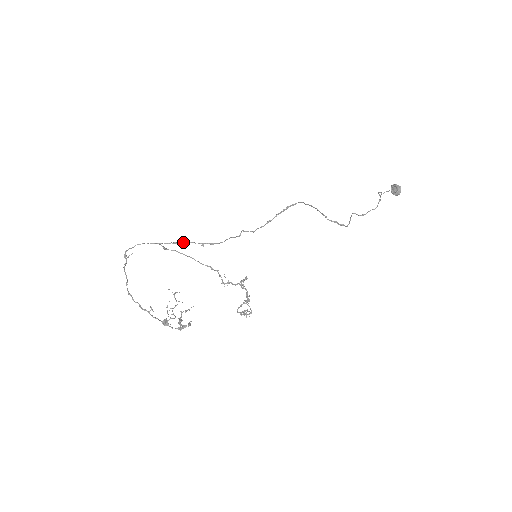
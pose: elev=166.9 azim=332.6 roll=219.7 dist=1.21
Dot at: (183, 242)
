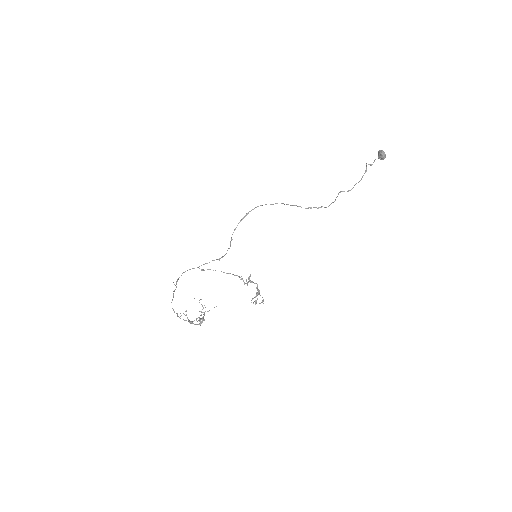
Dot at: occluded
